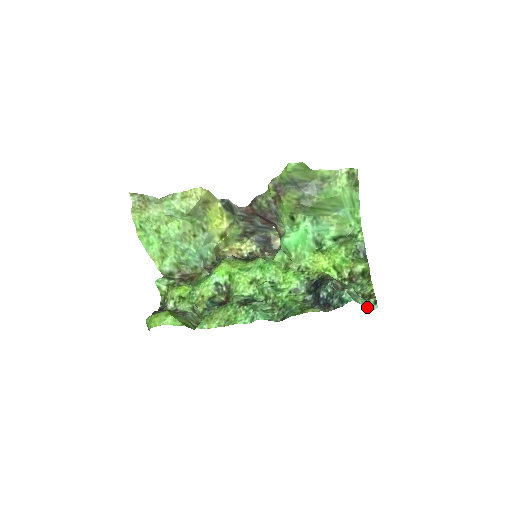
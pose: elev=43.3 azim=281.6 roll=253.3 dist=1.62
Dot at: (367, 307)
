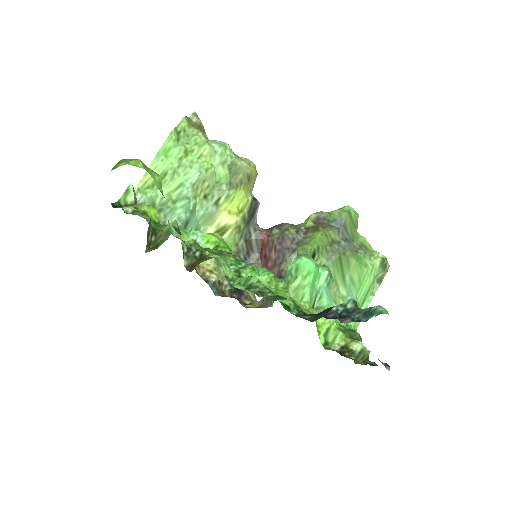
Dot at: occluded
